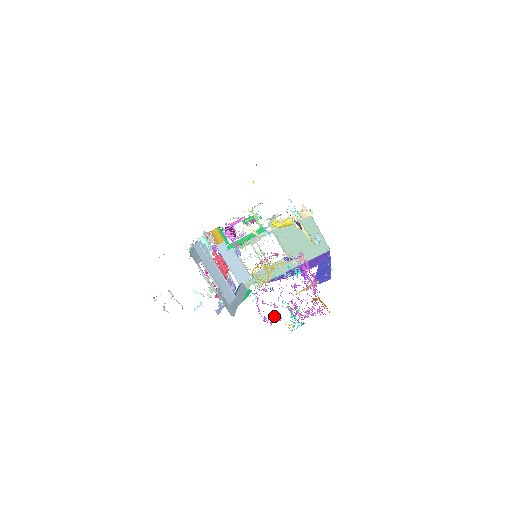
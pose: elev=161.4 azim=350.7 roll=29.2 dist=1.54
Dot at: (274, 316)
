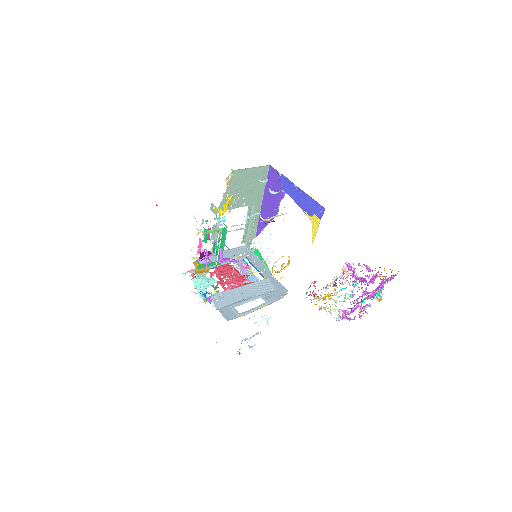
Dot at: (364, 309)
